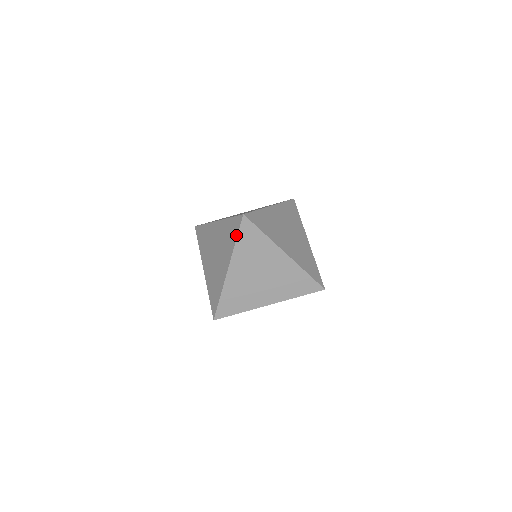
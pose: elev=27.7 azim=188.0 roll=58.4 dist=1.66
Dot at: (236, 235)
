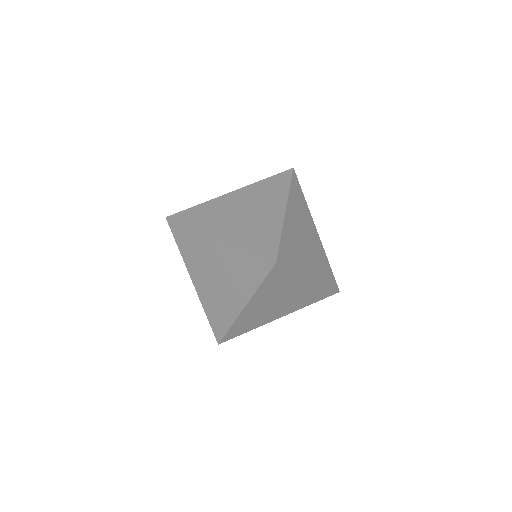
Dot at: (183, 227)
